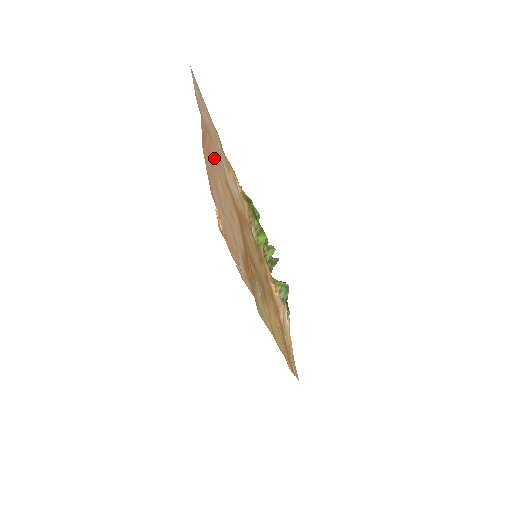
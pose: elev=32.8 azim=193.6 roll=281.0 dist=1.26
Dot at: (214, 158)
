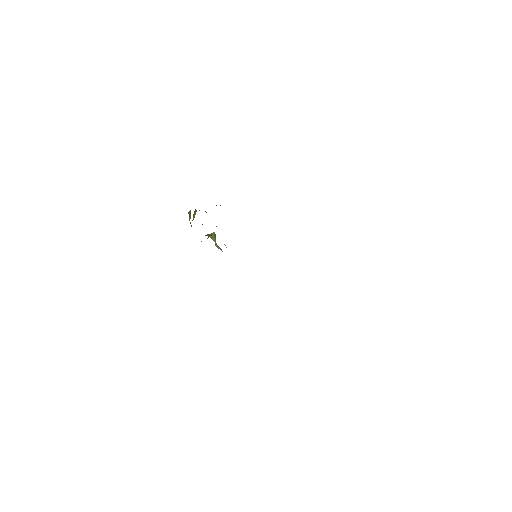
Dot at: occluded
